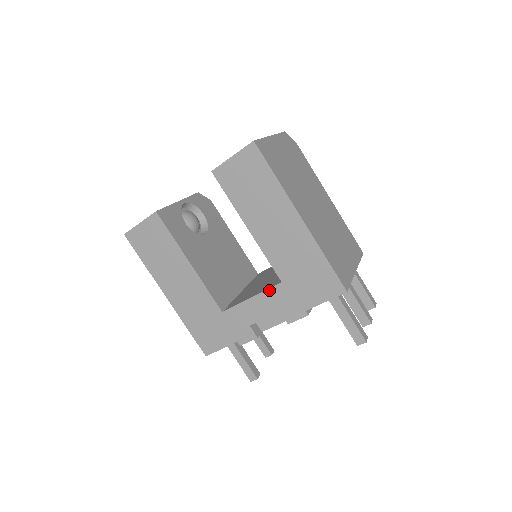
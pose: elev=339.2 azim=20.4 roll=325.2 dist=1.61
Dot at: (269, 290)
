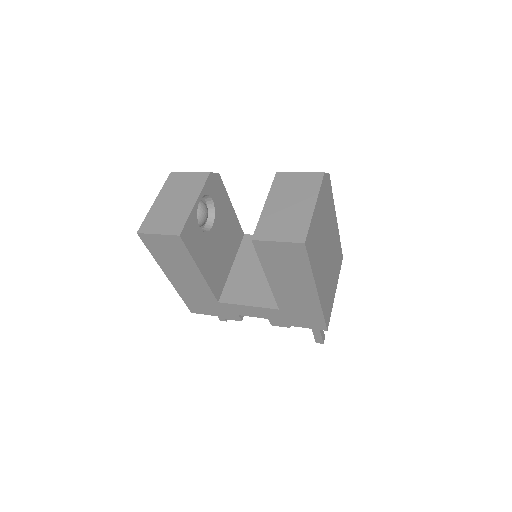
Dot at: (266, 309)
